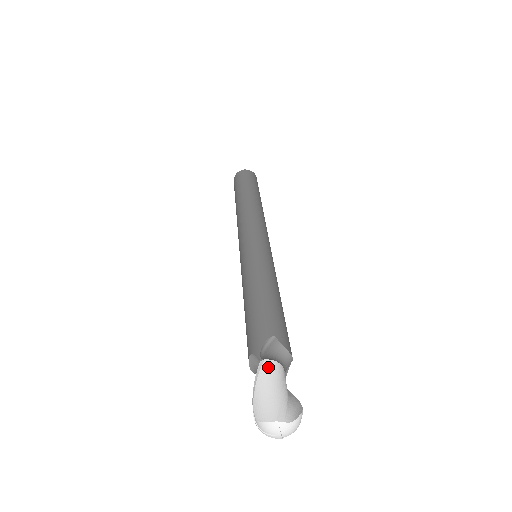
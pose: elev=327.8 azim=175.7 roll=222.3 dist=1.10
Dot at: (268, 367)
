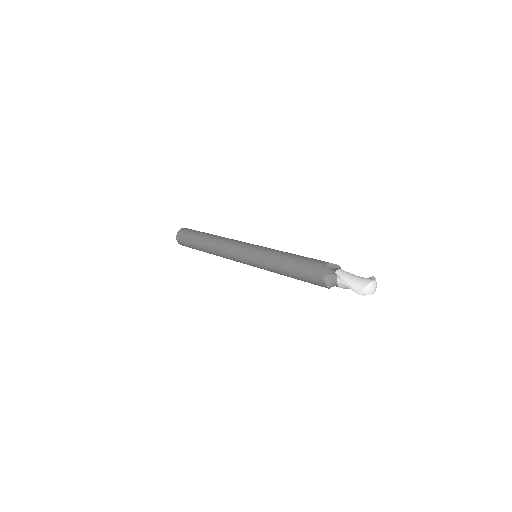
Dot at: (342, 271)
